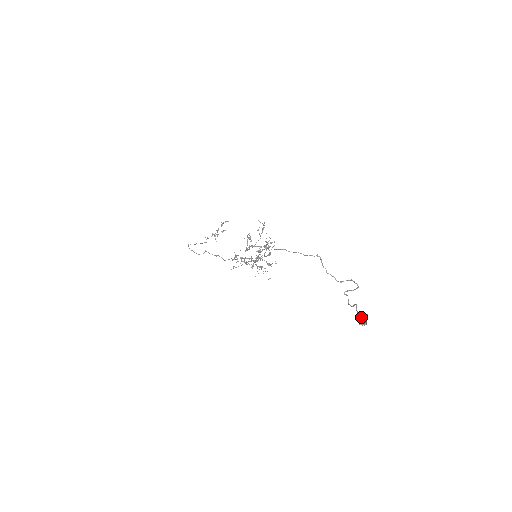
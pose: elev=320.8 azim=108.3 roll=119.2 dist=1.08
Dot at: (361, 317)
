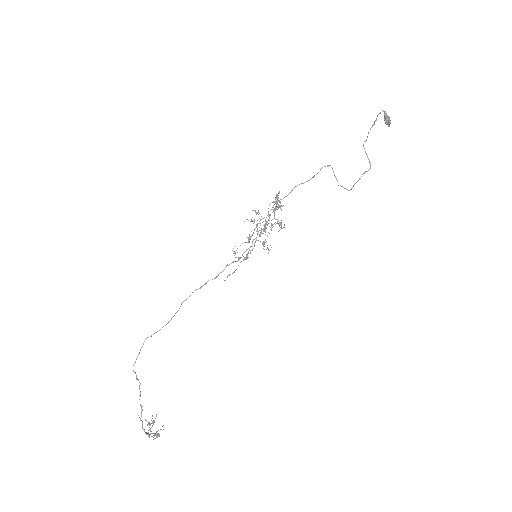
Dot at: (384, 119)
